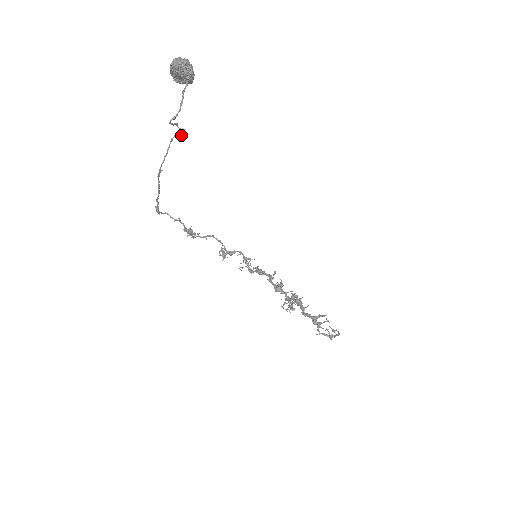
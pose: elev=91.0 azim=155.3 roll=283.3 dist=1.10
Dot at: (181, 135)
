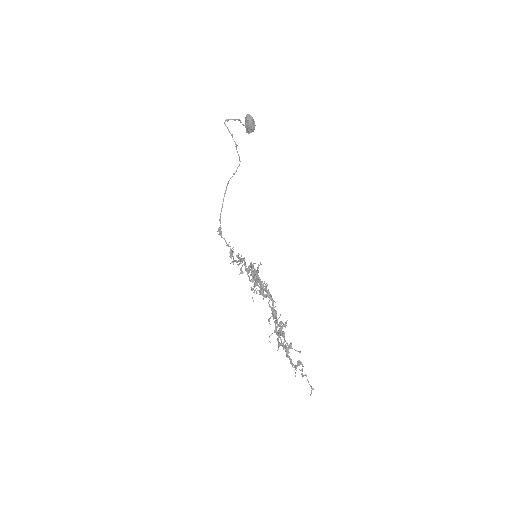
Dot at: (239, 158)
